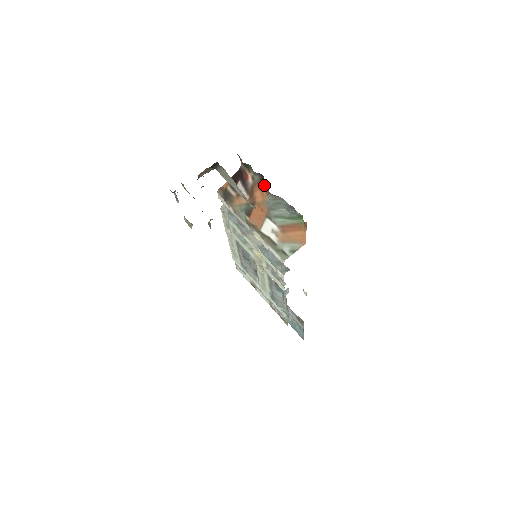
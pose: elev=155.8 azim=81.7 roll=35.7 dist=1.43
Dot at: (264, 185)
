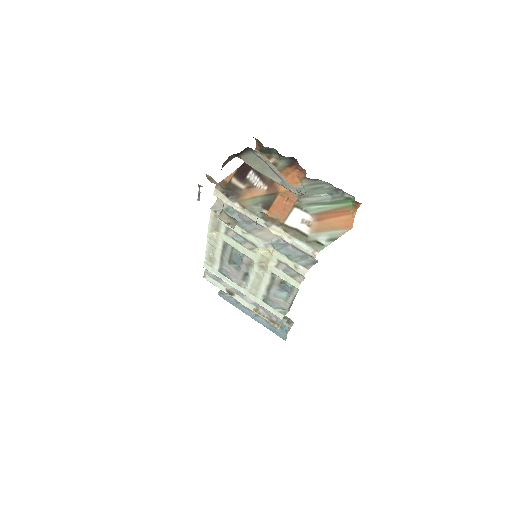
Dot at: (296, 170)
